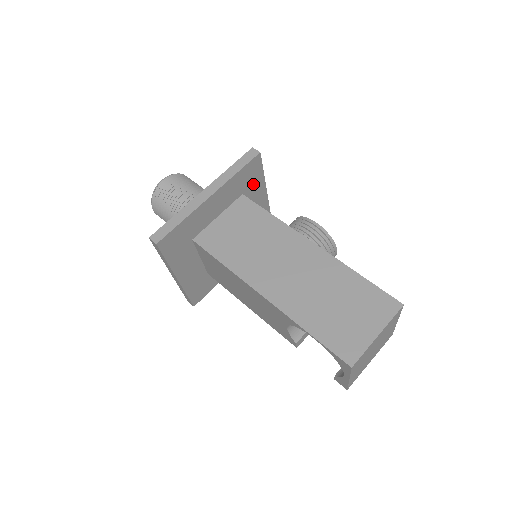
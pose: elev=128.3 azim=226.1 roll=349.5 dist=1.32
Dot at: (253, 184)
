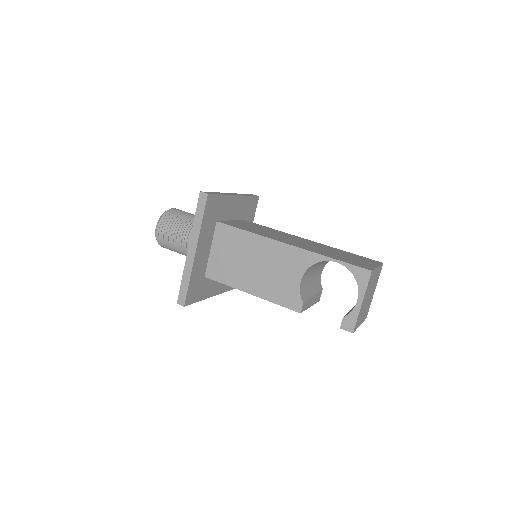
Dot at: (248, 219)
